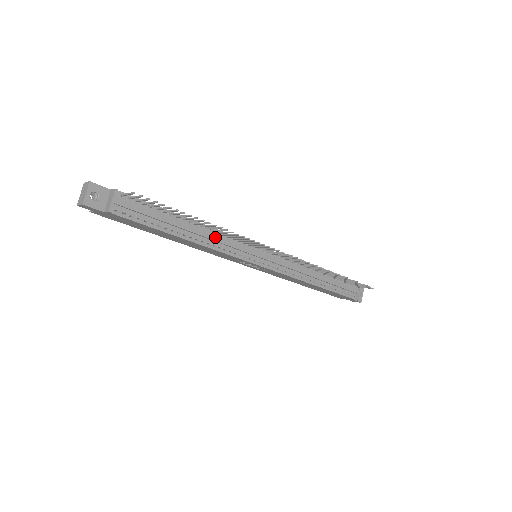
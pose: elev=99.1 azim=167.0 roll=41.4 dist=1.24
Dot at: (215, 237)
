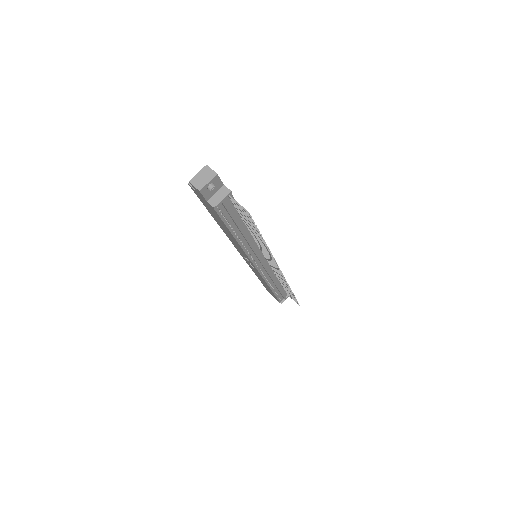
Dot at: (252, 243)
